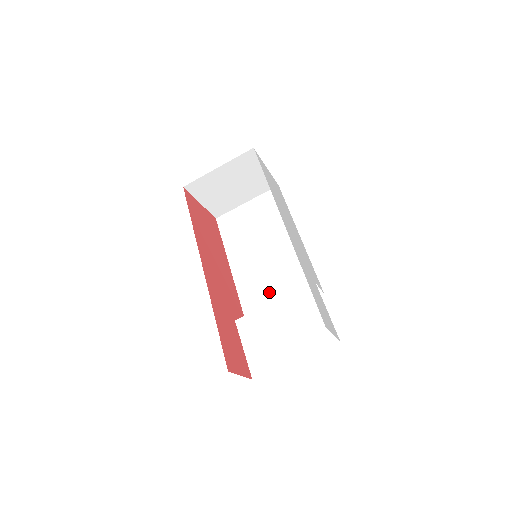
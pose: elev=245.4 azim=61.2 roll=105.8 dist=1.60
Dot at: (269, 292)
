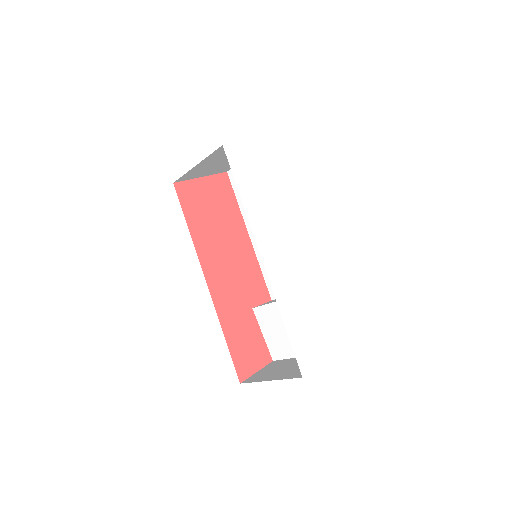
Dot at: occluded
